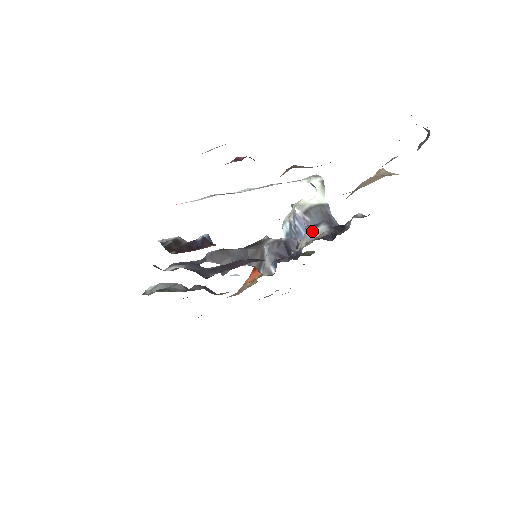
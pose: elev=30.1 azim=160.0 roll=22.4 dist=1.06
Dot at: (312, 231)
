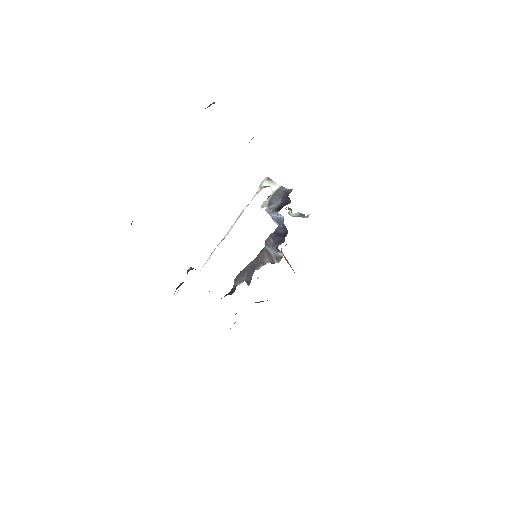
Dot at: occluded
